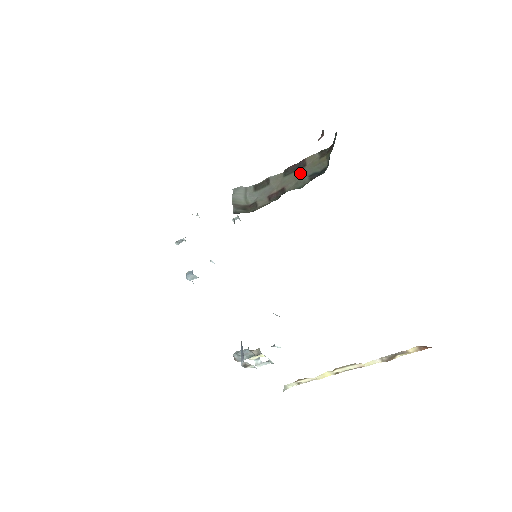
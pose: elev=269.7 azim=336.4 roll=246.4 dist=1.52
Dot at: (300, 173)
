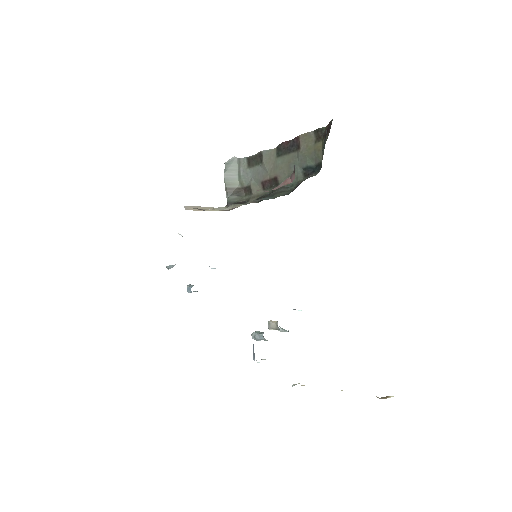
Dot at: (293, 159)
